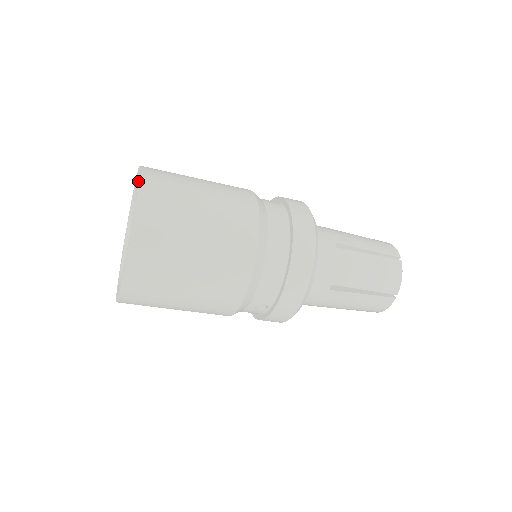
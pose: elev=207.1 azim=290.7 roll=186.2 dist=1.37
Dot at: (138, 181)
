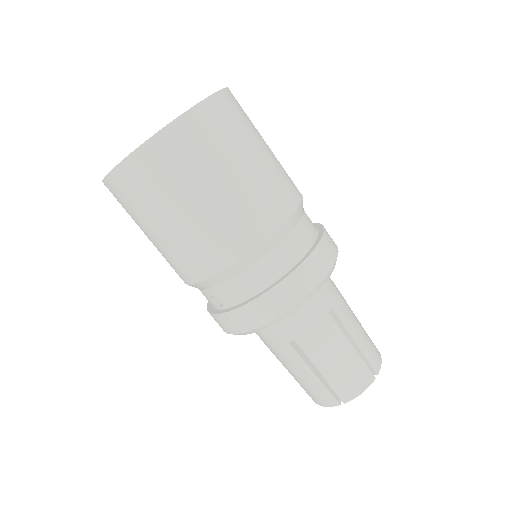
Dot at: (210, 95)
